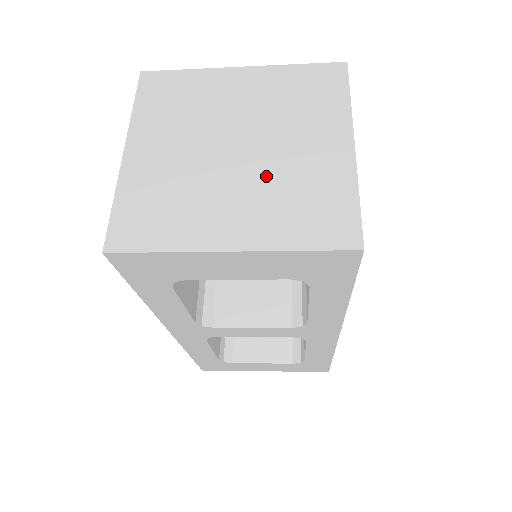
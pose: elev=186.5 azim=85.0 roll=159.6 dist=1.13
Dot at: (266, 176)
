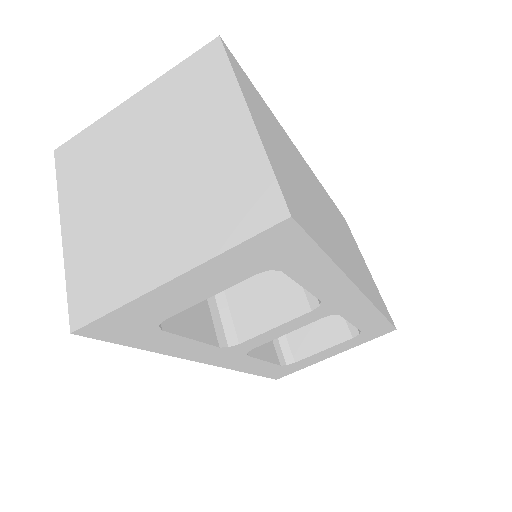
Dot at: (181, 190)
